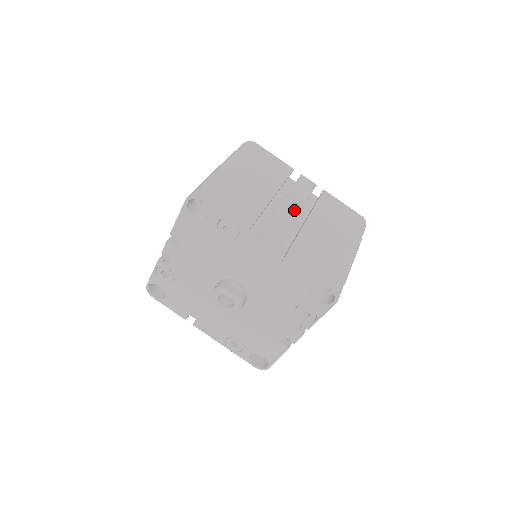
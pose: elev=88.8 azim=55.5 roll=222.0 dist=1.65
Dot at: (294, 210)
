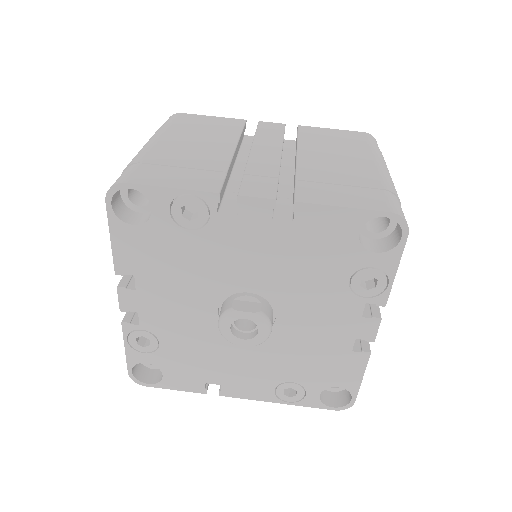
Dot at: (272, 153)
